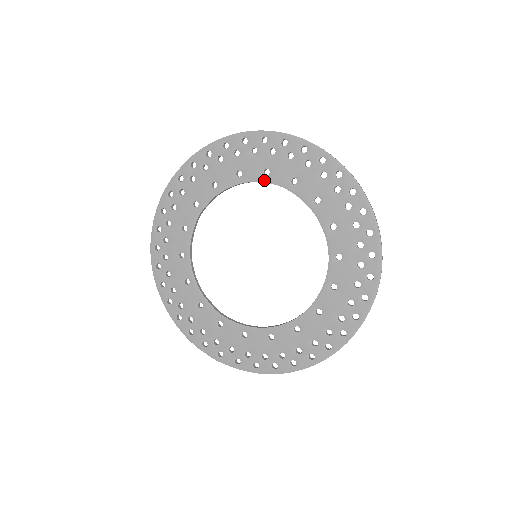
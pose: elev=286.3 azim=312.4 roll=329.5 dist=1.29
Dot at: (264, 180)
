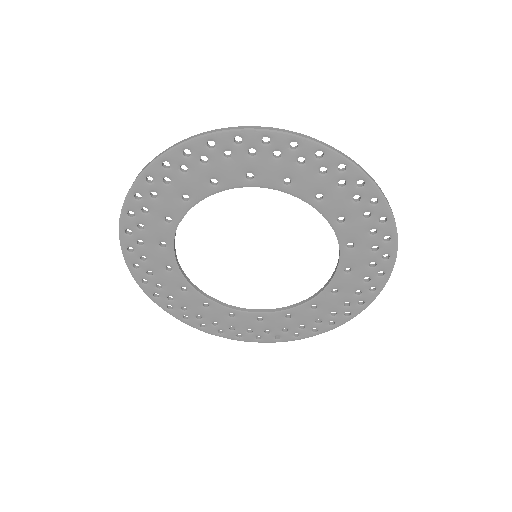
Dot at: (248, 185)
